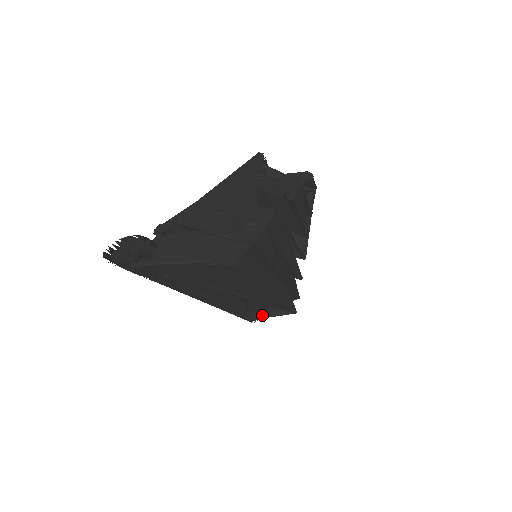
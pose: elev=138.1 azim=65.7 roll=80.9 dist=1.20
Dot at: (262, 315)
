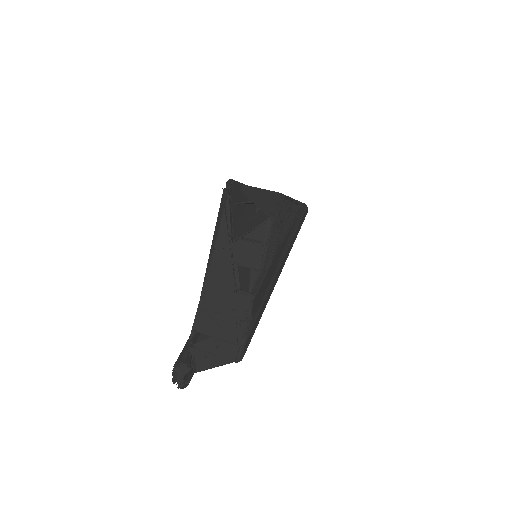
Dot at: occluded
